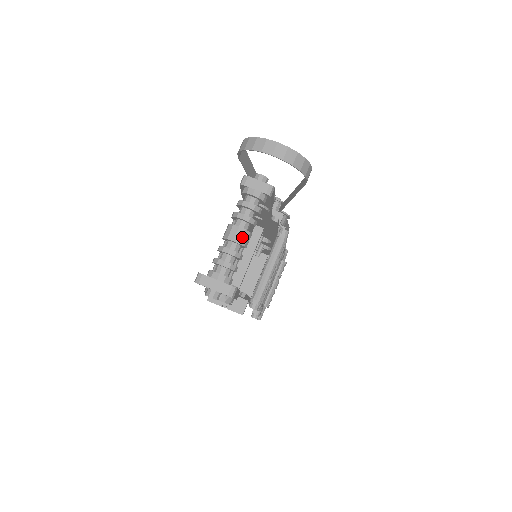
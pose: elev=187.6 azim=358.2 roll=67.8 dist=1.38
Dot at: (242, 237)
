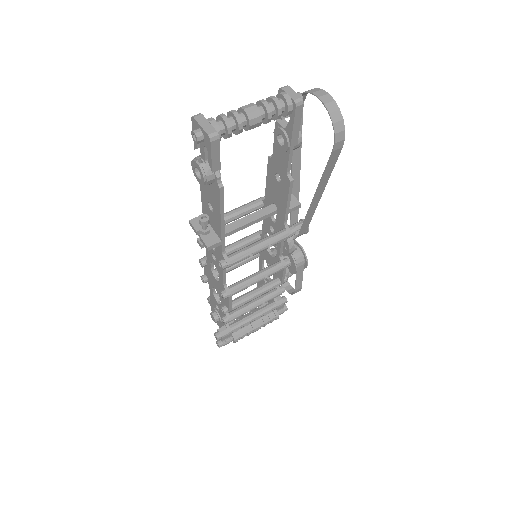
Dot at: (253, 112)
